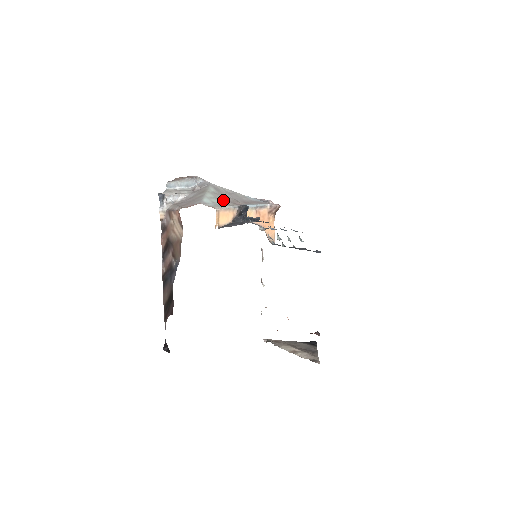
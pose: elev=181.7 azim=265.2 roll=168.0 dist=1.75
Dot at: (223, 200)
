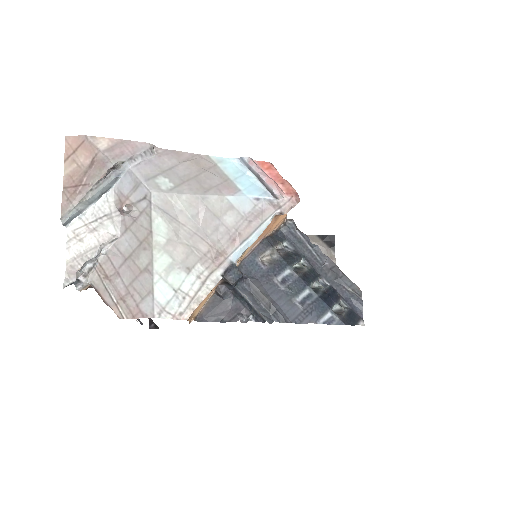
Dot at: (191, 264)
